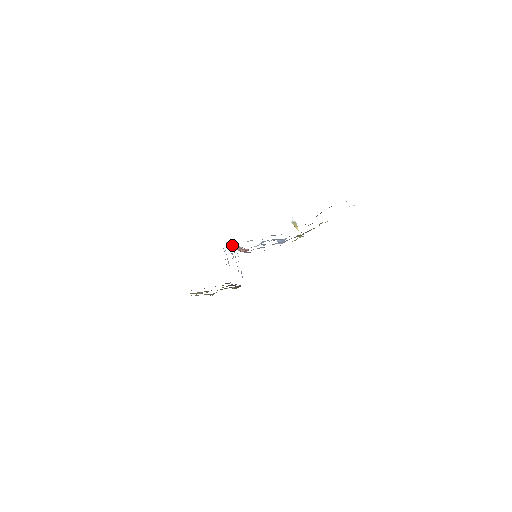
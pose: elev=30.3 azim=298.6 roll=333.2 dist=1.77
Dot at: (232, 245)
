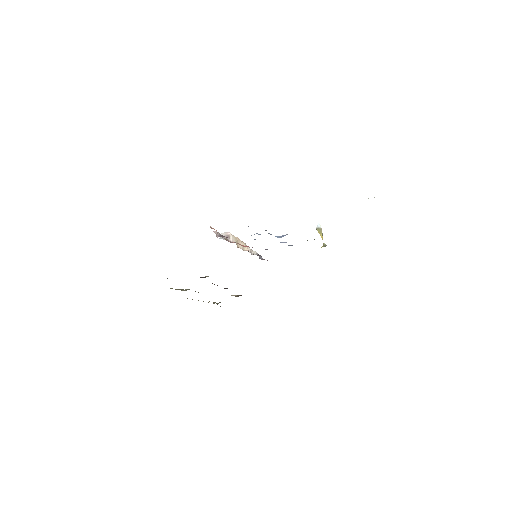
Dot at: (218, 232)
